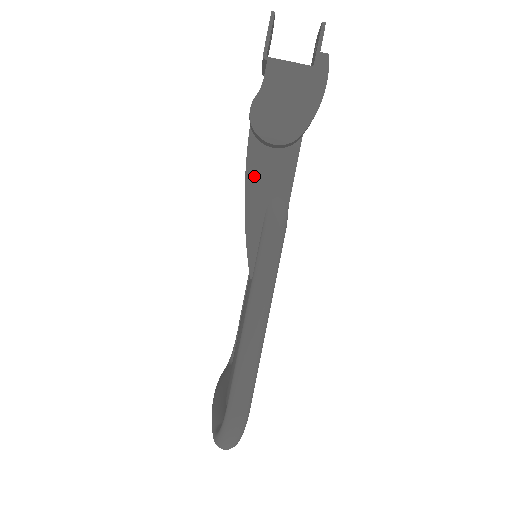
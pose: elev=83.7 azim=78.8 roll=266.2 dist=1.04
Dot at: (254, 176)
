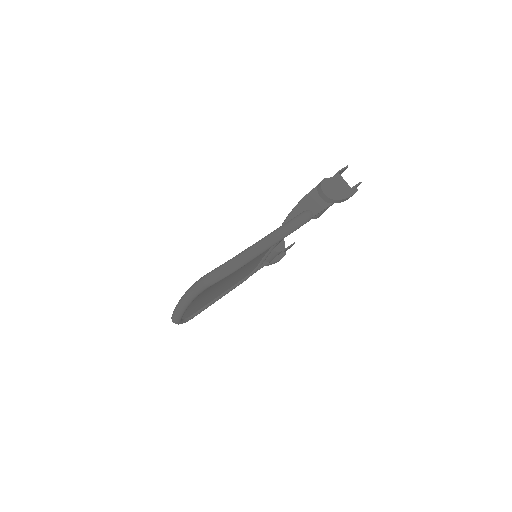
Dot at: (308, 199)
